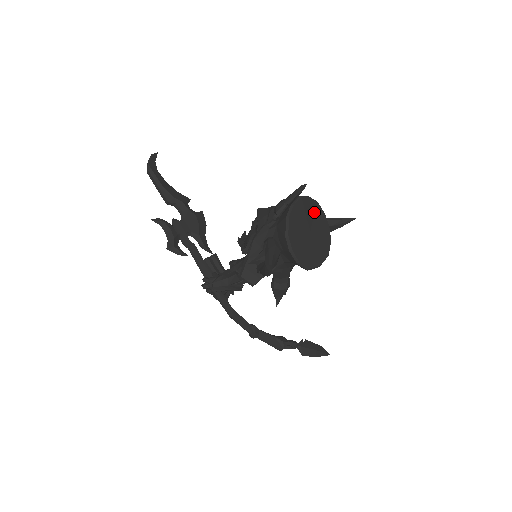
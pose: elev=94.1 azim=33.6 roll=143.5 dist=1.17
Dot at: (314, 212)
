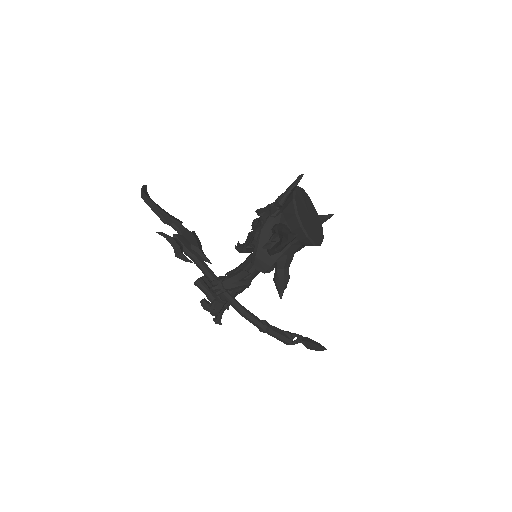
Dot at: (308, 202)
